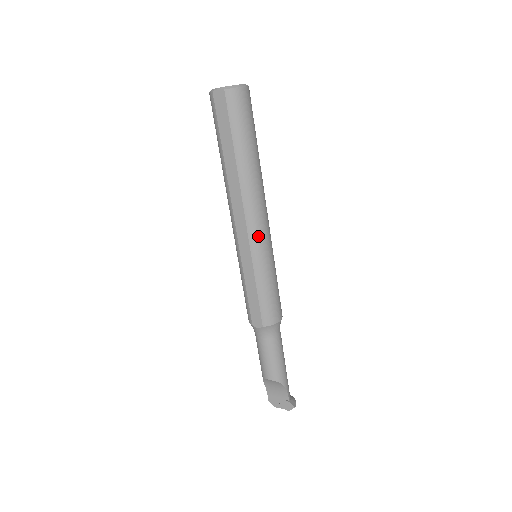
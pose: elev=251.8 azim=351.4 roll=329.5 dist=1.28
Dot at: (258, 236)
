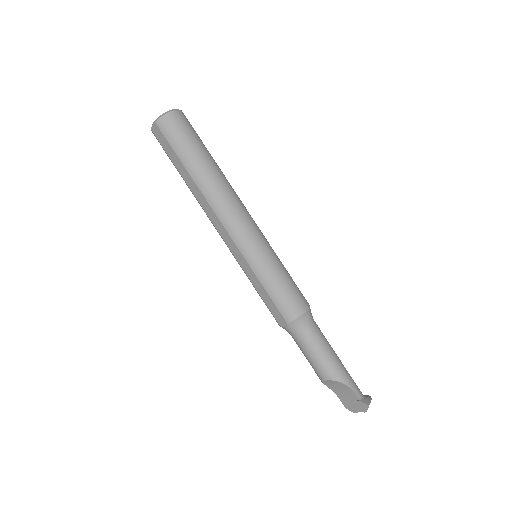
Dot at: (240, 235)
